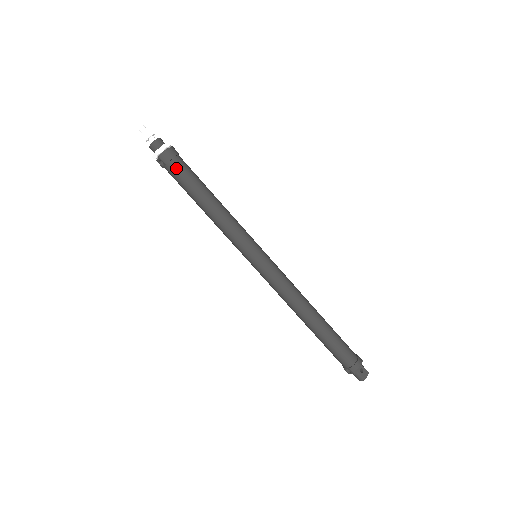
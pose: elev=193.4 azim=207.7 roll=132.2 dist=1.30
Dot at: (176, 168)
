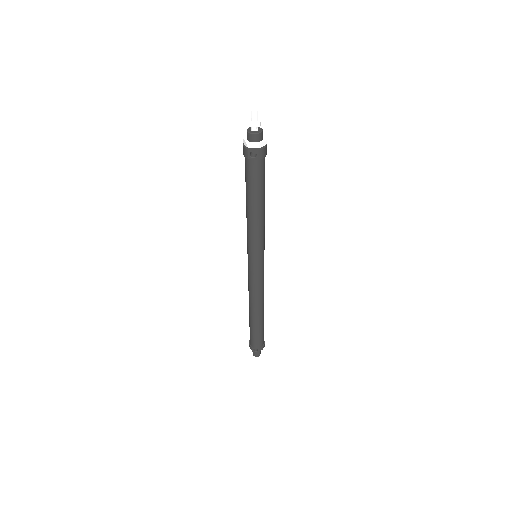
Dot at: (262, 166)
